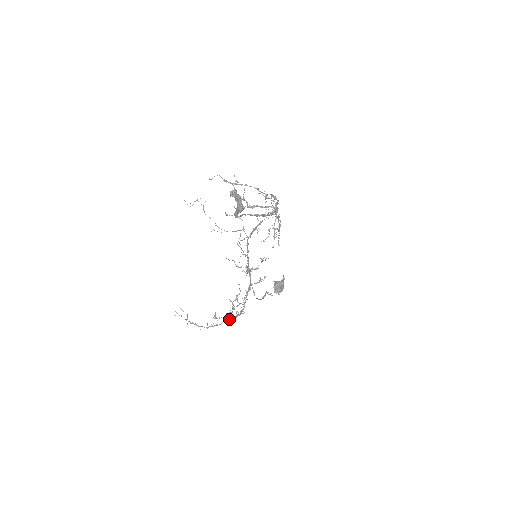
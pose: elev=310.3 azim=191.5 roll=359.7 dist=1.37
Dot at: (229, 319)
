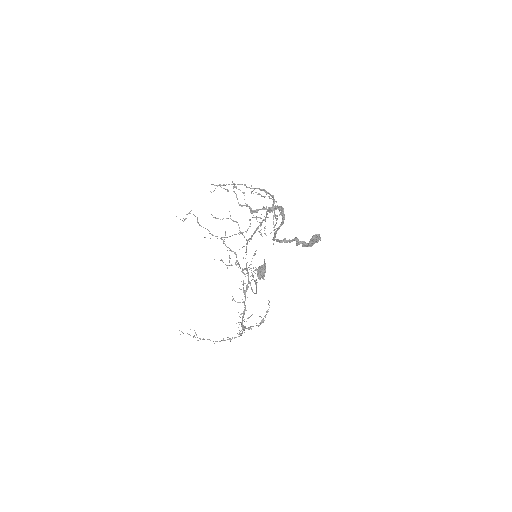
Dot at: (244, 327)
